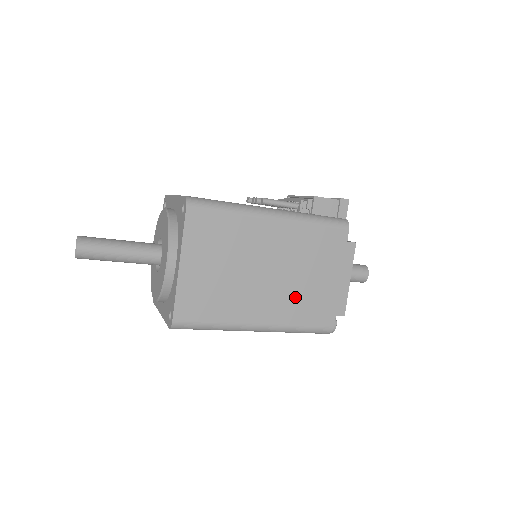
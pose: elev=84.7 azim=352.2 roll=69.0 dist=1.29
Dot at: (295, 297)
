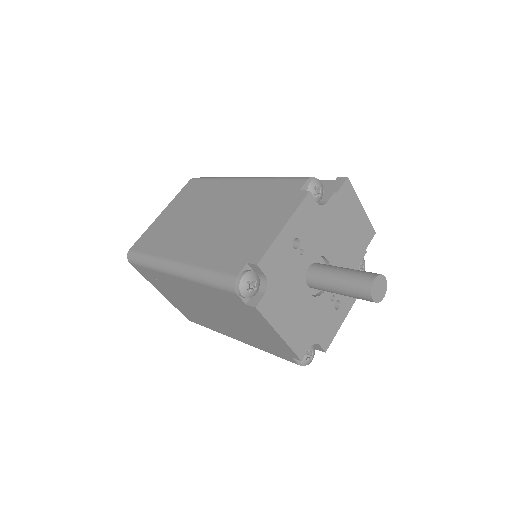
Dot at: (219, 240)
